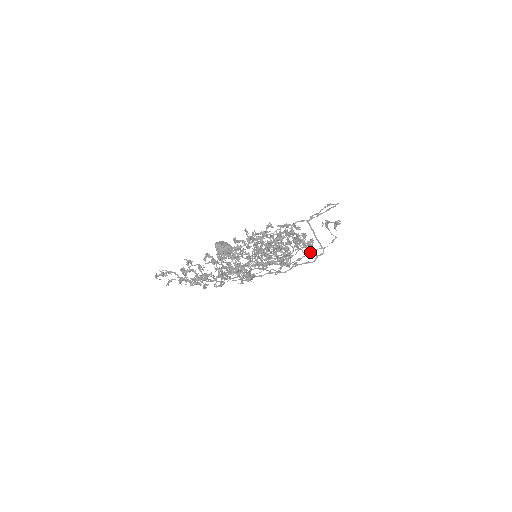
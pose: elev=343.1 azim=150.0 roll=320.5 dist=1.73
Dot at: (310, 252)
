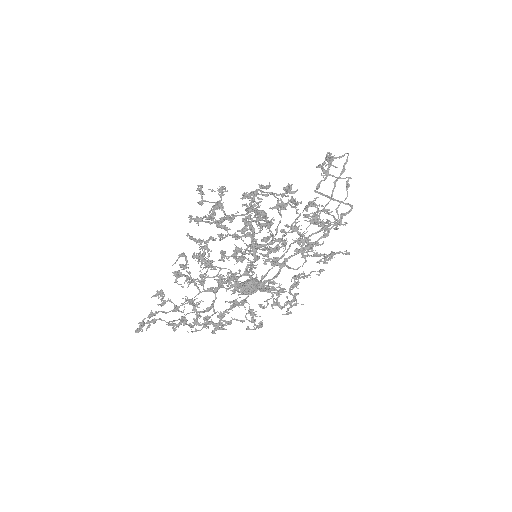
Dot at: occluded
